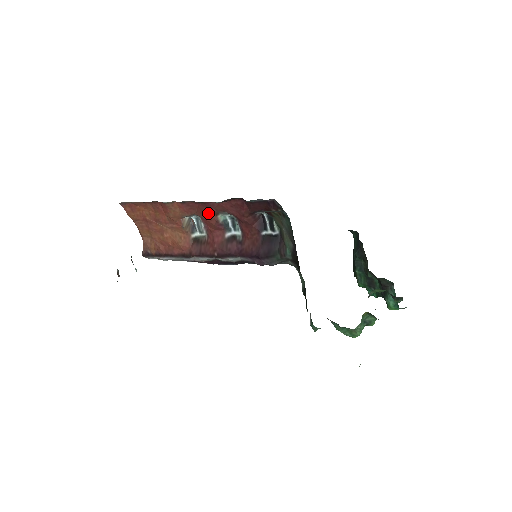
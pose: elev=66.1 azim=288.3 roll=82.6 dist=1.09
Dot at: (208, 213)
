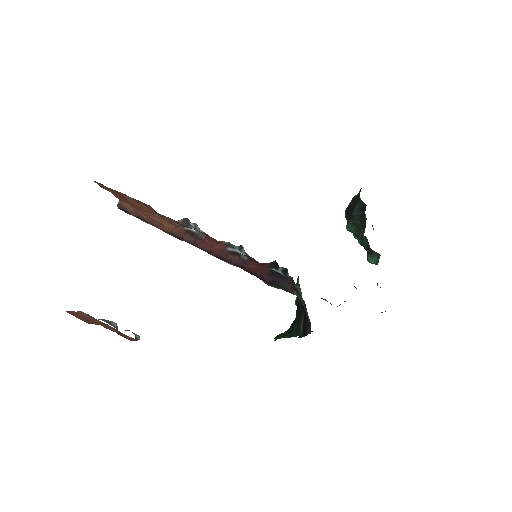
Dot at: (212, 238)
